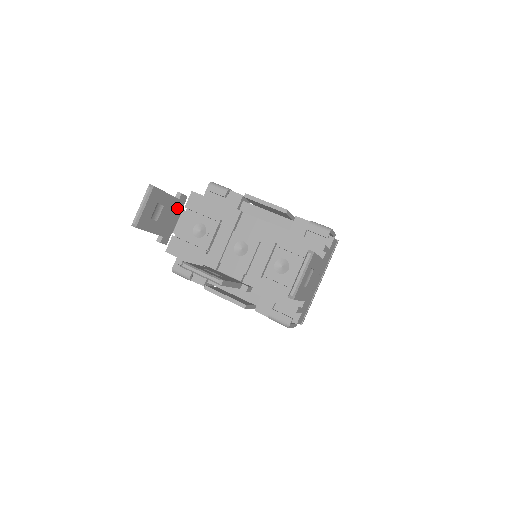
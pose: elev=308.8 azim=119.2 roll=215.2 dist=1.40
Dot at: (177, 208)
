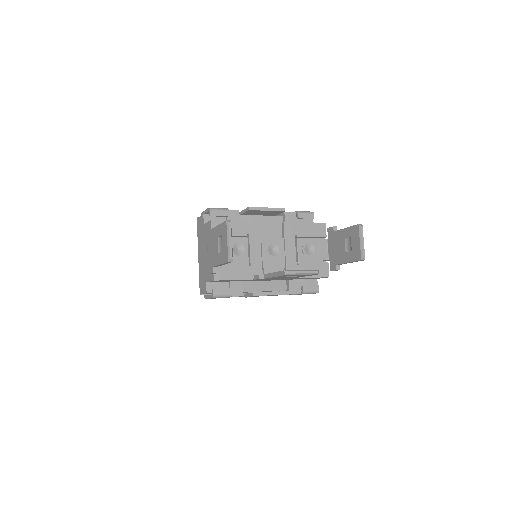
Dot at: occluded
